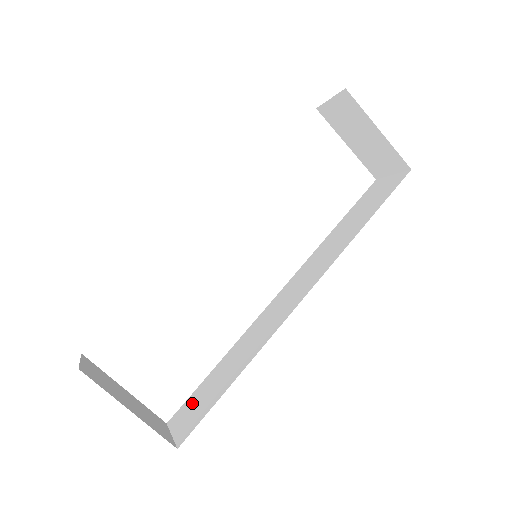
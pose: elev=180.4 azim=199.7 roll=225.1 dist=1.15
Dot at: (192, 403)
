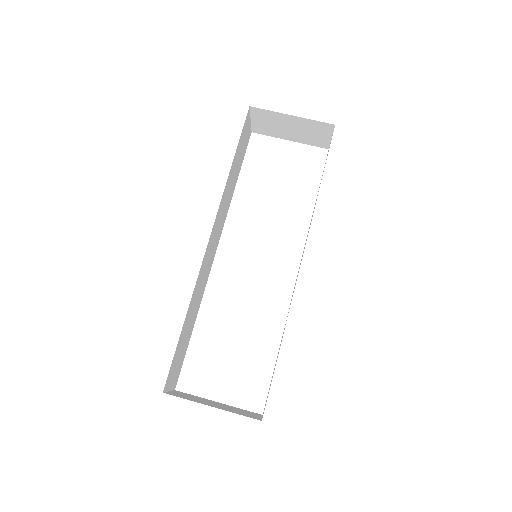
Dot at: (269, 388)
